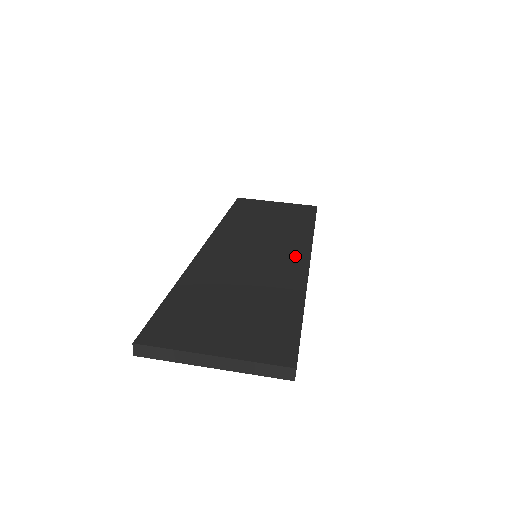
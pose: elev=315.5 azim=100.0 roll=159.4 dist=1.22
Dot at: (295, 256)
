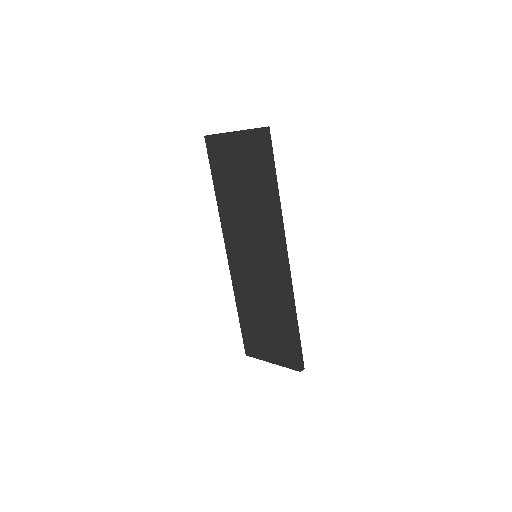
Dot at: occluded
